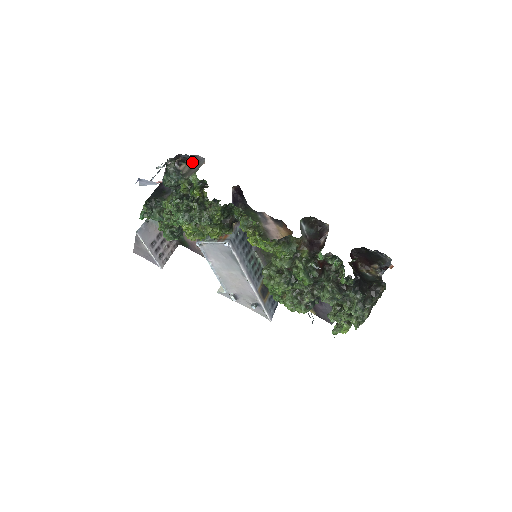
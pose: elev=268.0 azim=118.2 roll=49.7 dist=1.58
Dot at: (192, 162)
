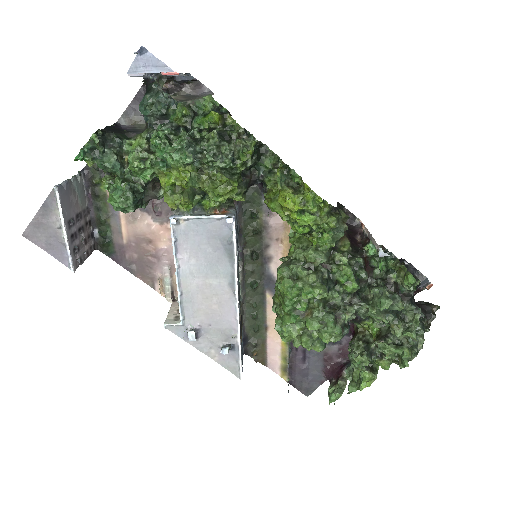
Dot at: (188, 94)
